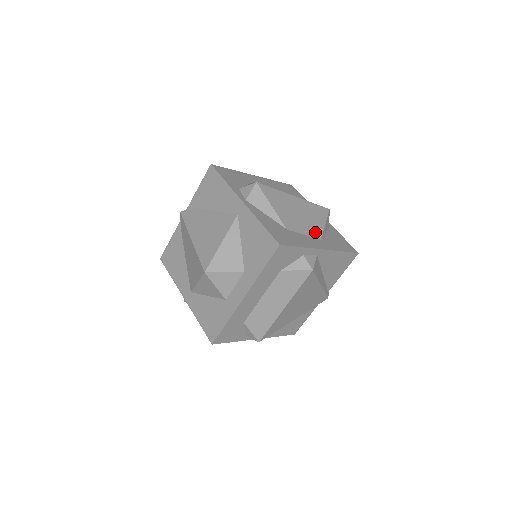
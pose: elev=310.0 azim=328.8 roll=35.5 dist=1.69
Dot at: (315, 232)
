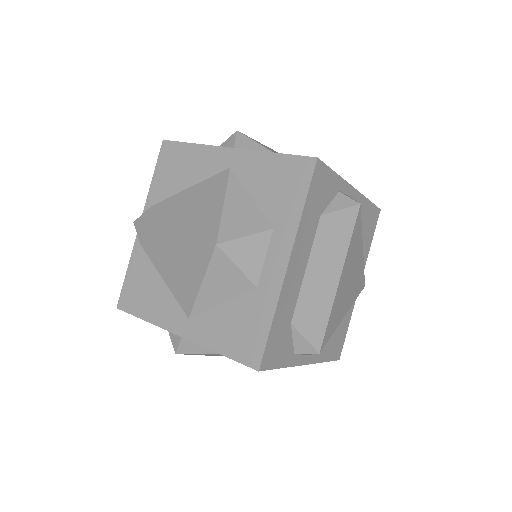
Dot at: occluded
